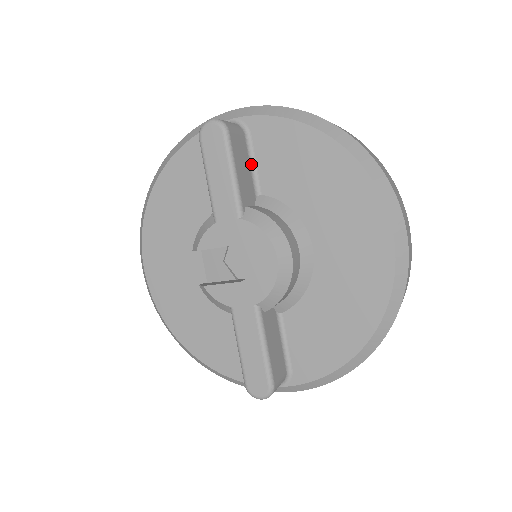
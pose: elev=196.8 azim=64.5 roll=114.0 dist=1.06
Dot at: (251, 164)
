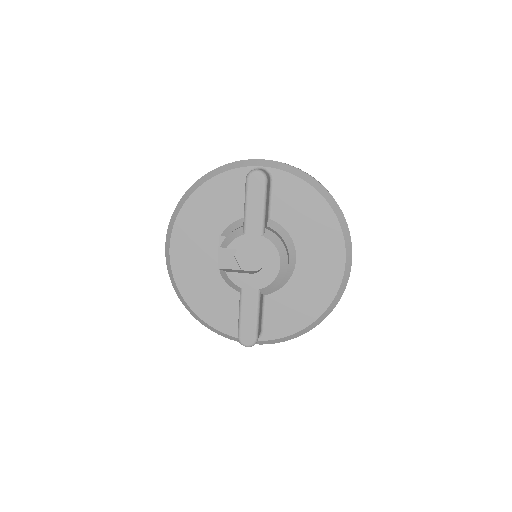
Dot at: (269, 199)
